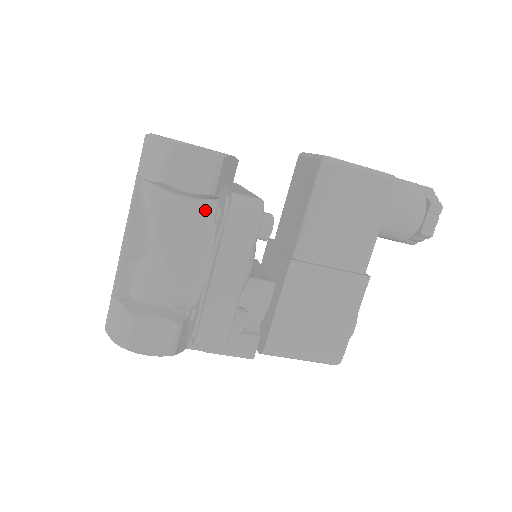
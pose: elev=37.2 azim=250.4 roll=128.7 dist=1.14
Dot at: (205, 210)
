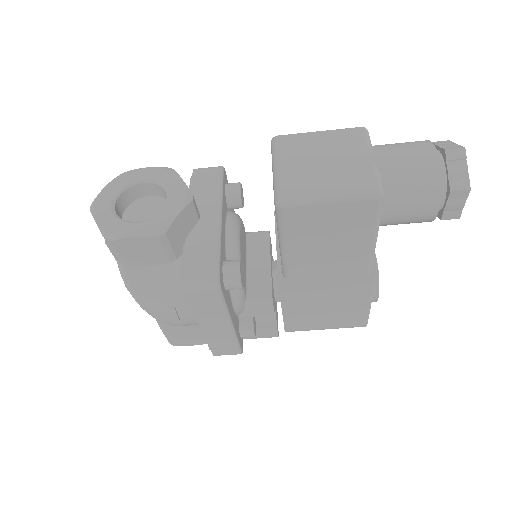
Dot at: (175, 269)
